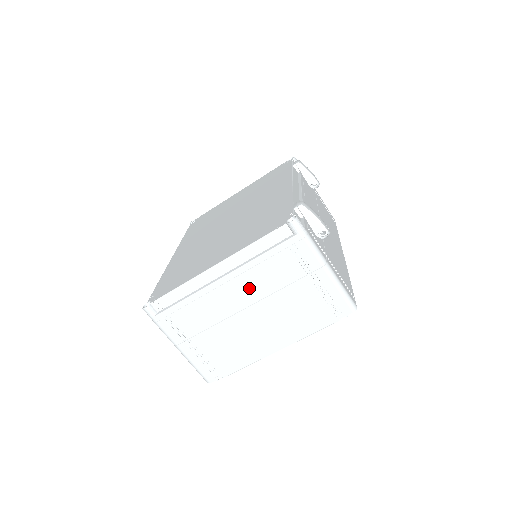
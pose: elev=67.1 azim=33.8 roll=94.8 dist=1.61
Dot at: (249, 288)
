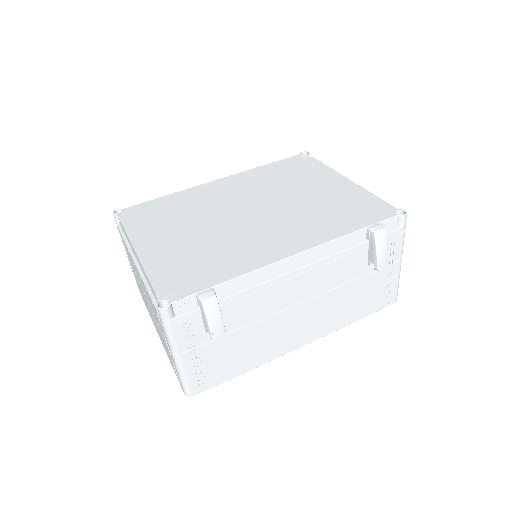
Dot at: (145, 291)
